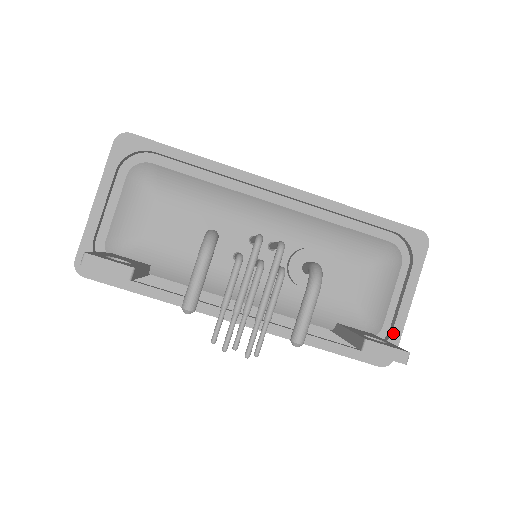
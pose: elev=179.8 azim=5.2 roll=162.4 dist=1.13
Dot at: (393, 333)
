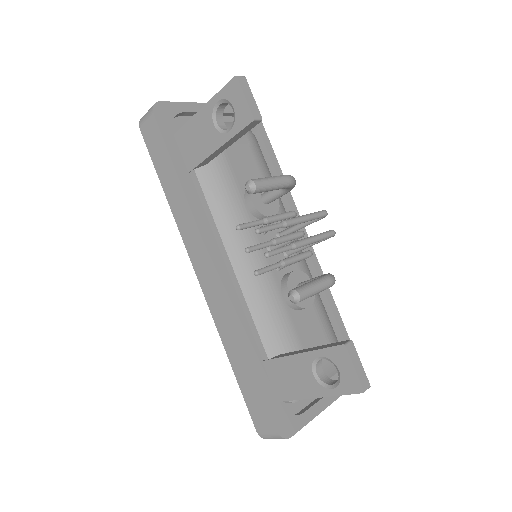
Dot at: (303, 414)
